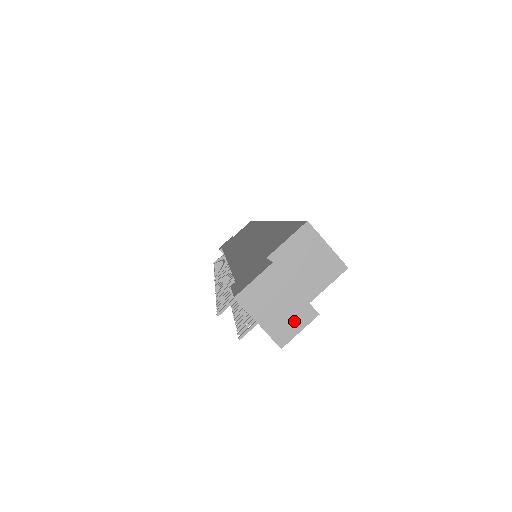
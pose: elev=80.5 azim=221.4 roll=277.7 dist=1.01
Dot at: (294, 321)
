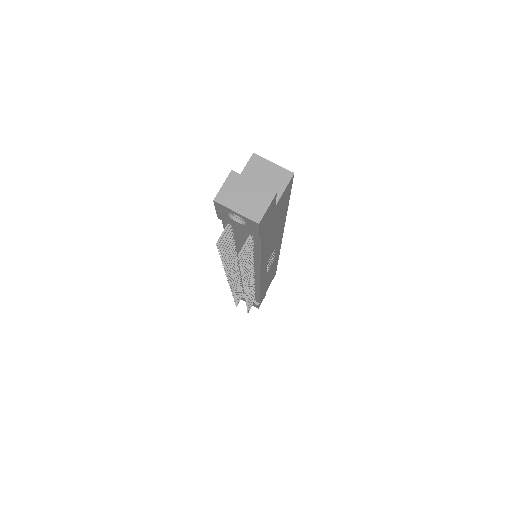
Dot at: (261, 202)
